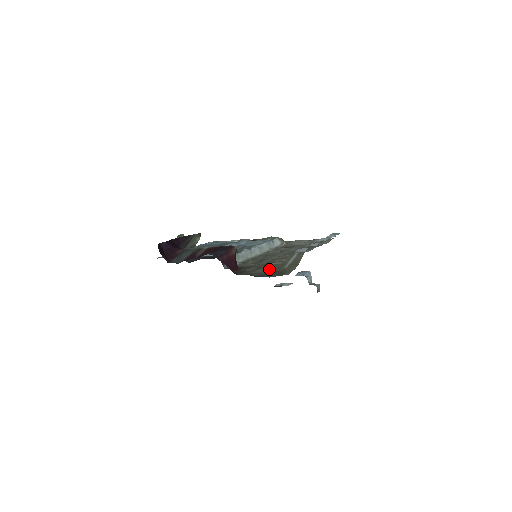
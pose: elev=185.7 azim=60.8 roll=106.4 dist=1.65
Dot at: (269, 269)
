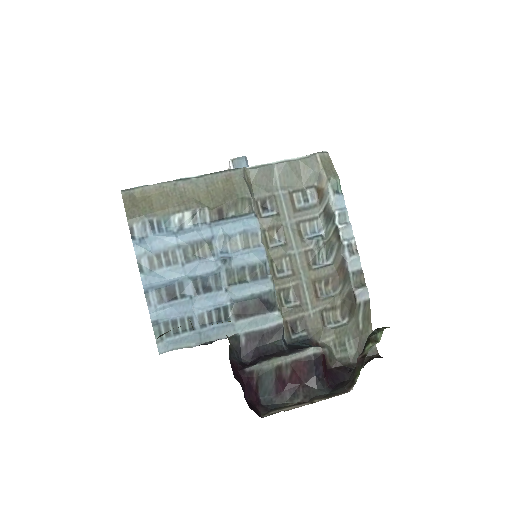
Dot at: (344, 334)
